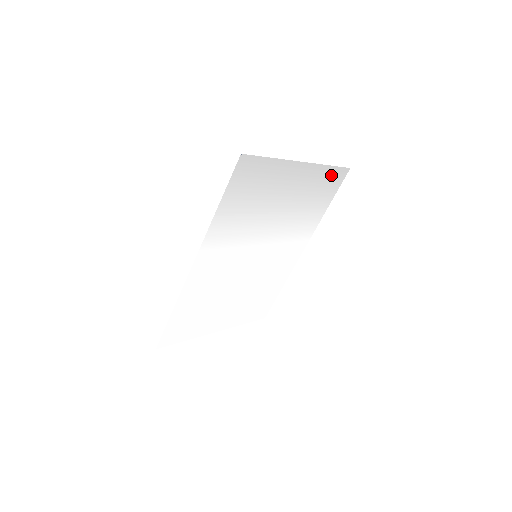
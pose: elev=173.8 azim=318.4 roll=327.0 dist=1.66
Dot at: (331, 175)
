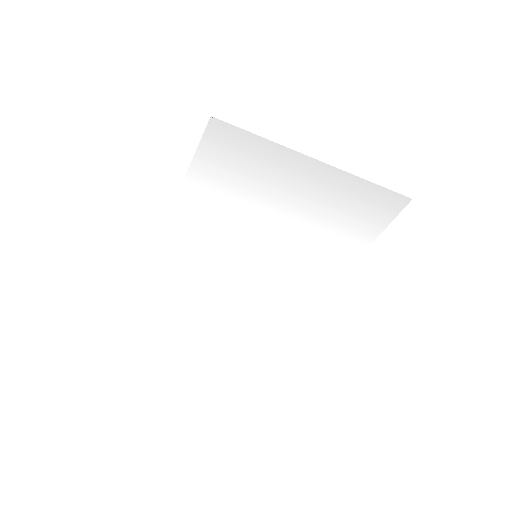
Dot at: (375, 196)
